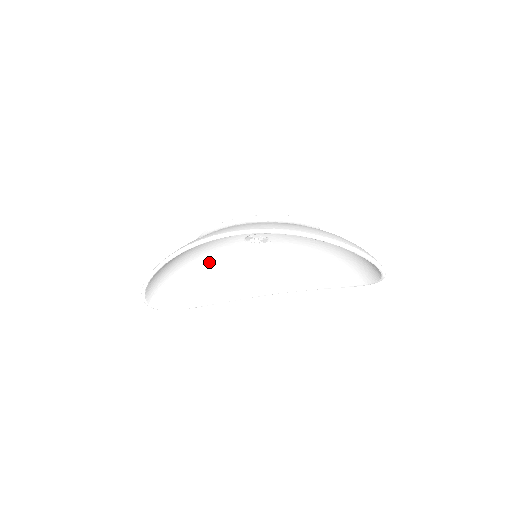
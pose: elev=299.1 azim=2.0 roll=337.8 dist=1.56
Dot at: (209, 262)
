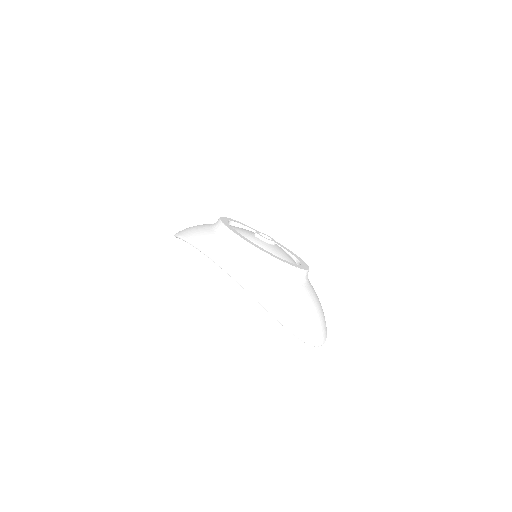
Dot at: occluded
